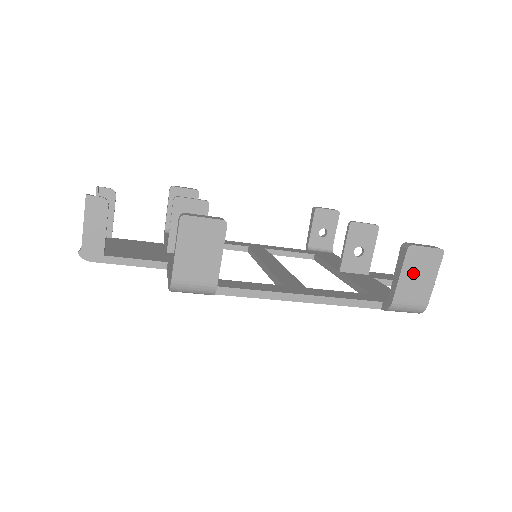
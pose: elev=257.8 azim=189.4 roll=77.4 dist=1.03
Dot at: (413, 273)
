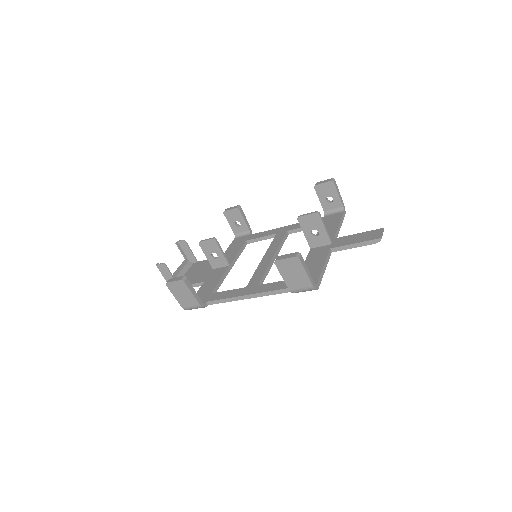
Dot at: (289, 274)
